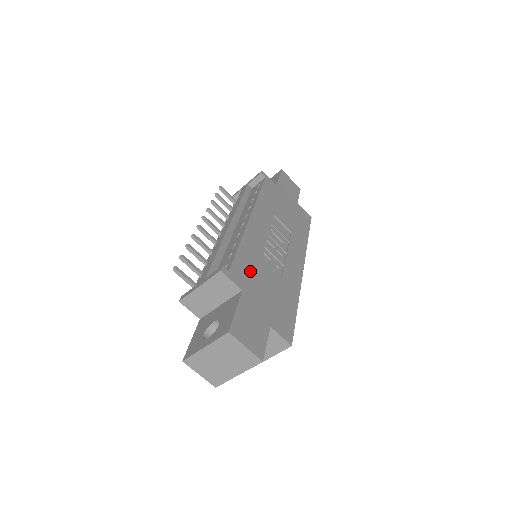
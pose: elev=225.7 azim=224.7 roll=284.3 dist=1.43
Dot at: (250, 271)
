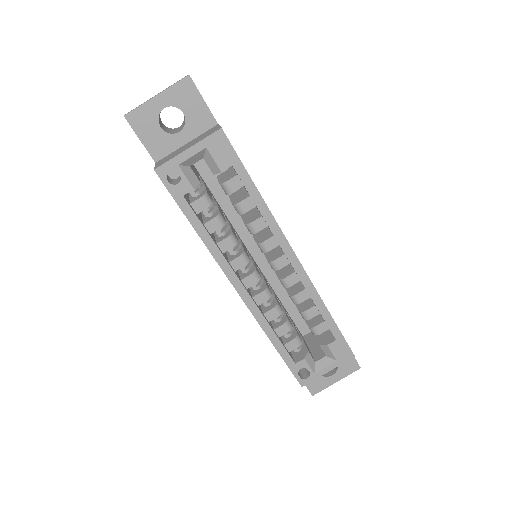
Dot at: occluded
